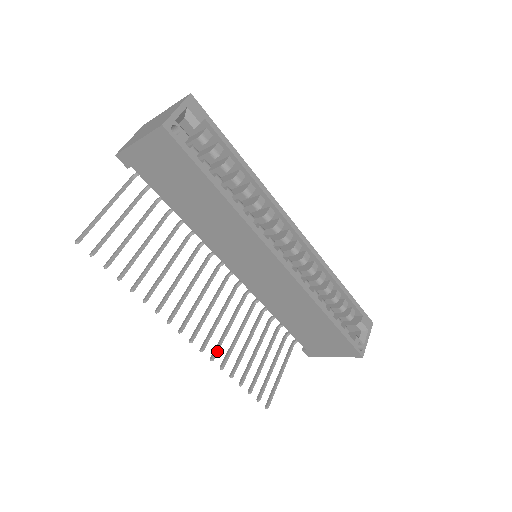
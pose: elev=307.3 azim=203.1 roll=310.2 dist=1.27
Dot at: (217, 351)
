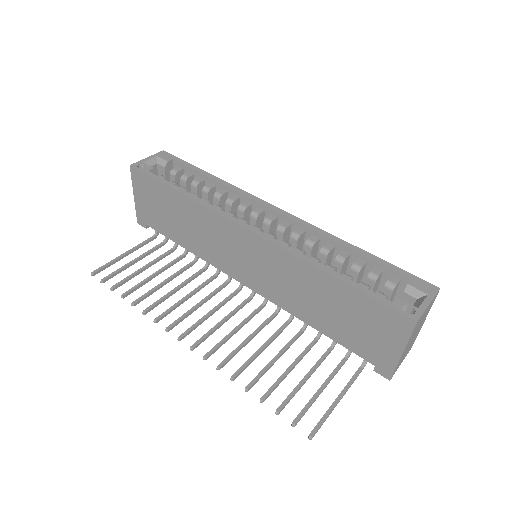
Dot at: (226, 360)
